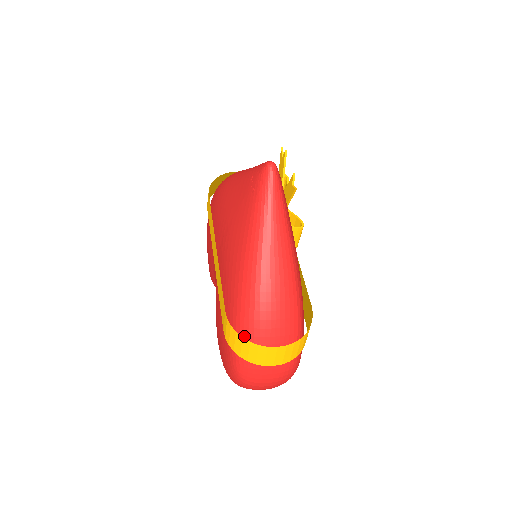
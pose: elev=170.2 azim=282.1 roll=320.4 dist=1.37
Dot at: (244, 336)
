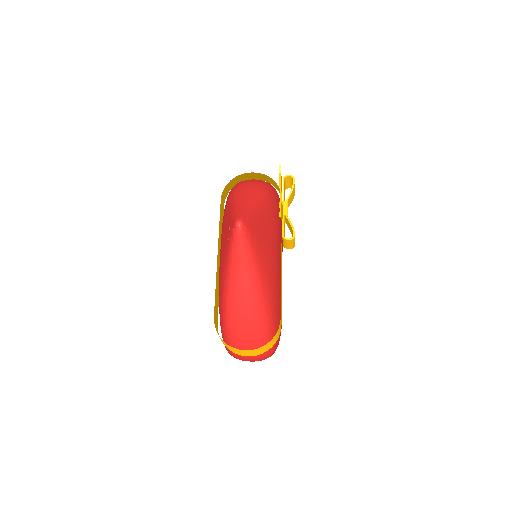
Dot at: (226, 336)
